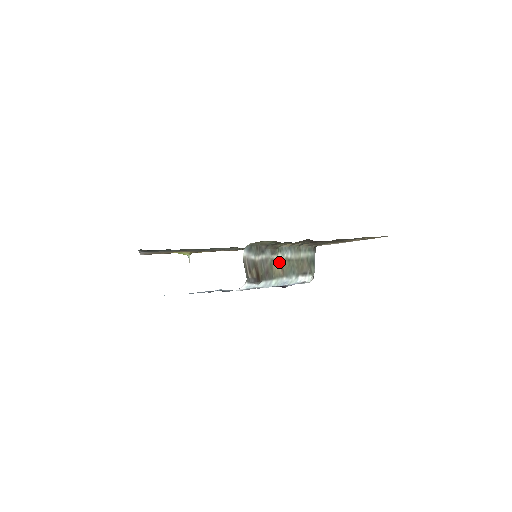
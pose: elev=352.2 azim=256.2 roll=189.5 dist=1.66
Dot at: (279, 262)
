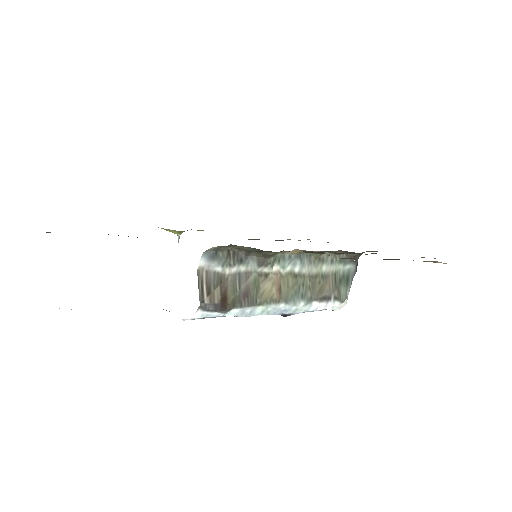
Dot at: (274, 278)
